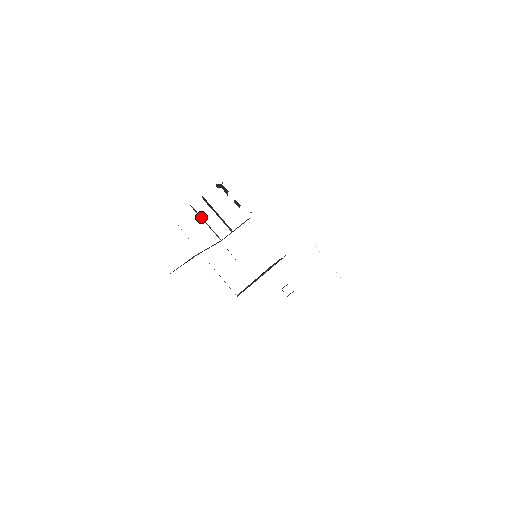
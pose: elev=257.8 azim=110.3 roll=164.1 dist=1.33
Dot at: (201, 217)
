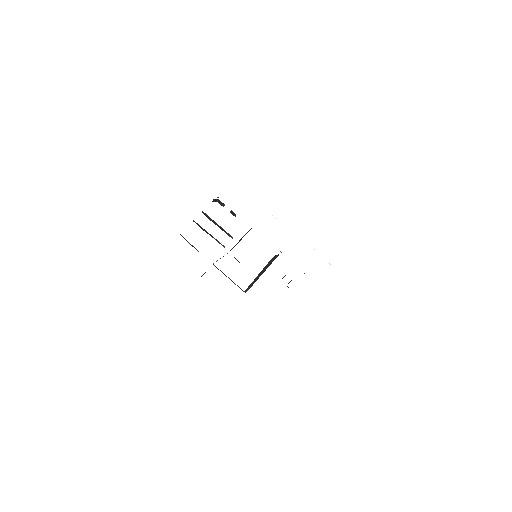
Dot at: (205, 230)
